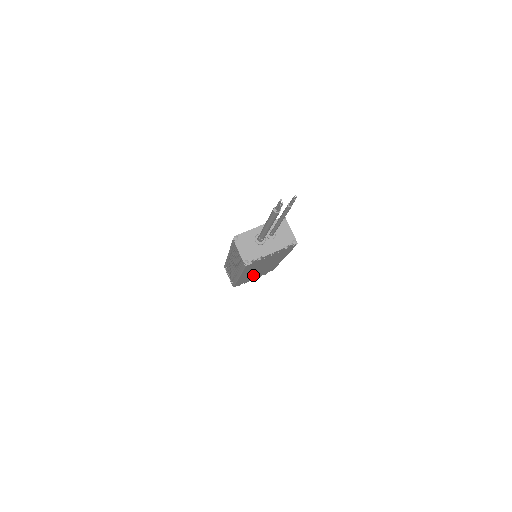
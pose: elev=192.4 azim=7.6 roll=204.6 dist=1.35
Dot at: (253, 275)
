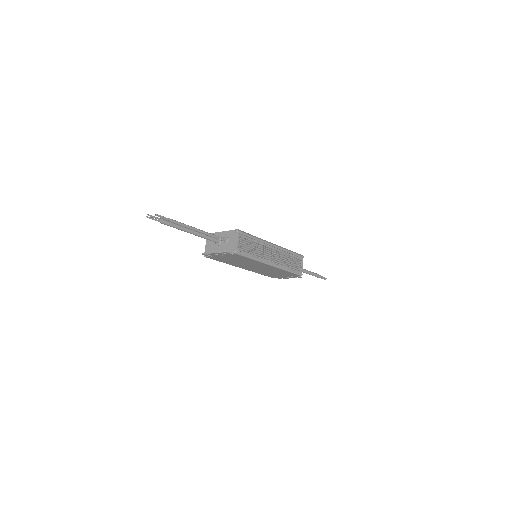
Dot at: (268, 272)
